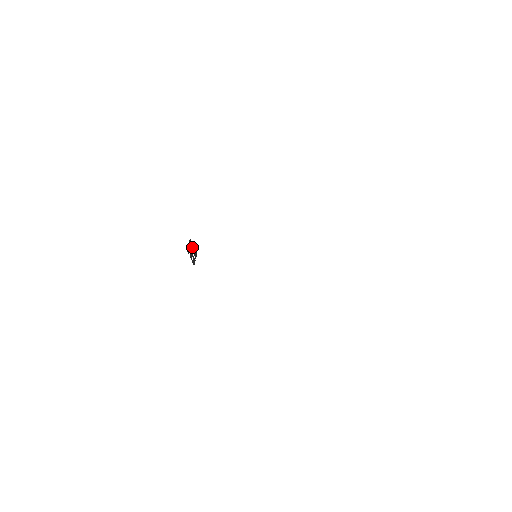
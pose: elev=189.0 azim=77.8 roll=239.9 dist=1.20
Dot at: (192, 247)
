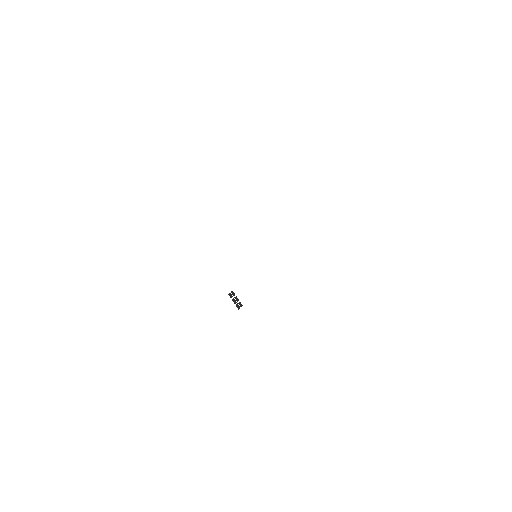
Dot at: (236, 298)
